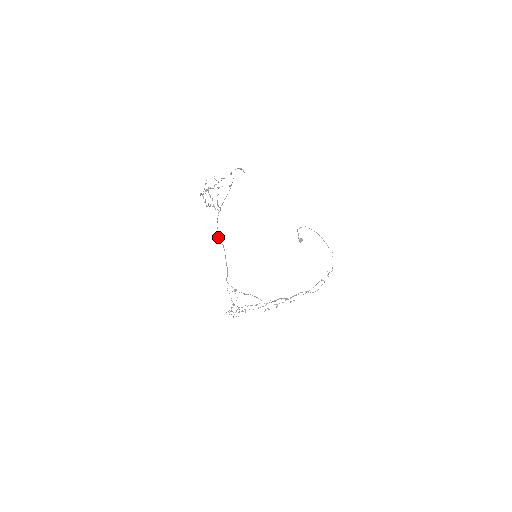
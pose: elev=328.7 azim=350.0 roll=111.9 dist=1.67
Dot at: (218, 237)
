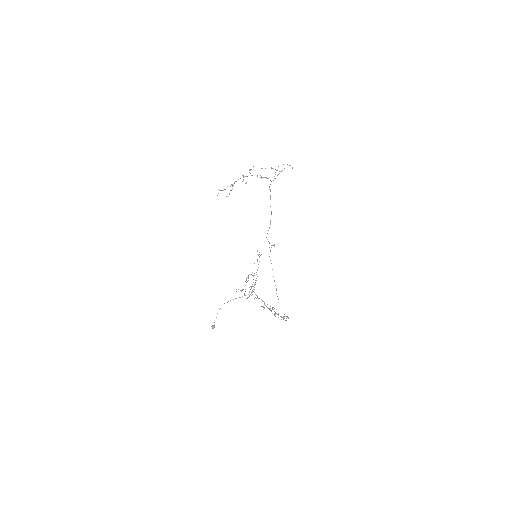
Dot at: occluded
